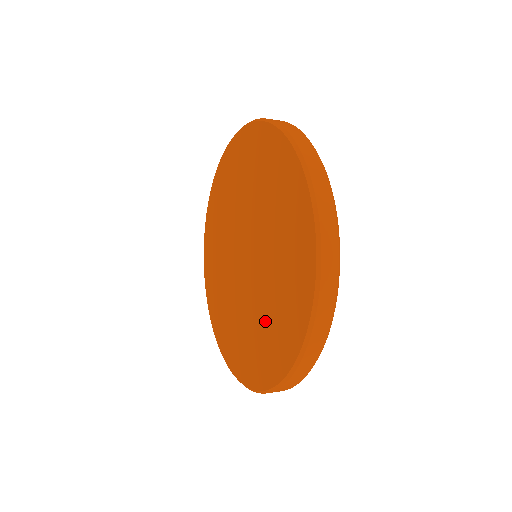
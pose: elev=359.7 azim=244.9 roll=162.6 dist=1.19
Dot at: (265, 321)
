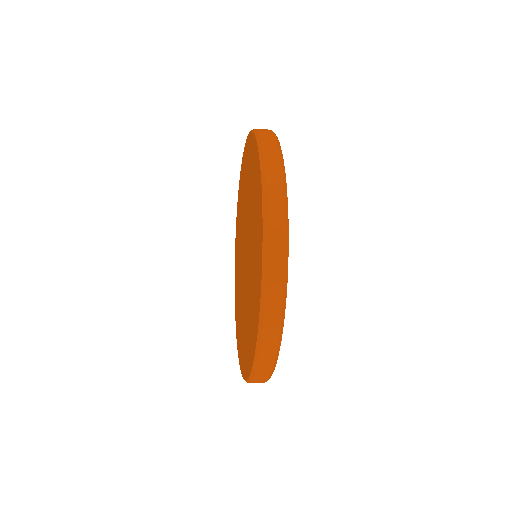
Dot at: (253, 267)
